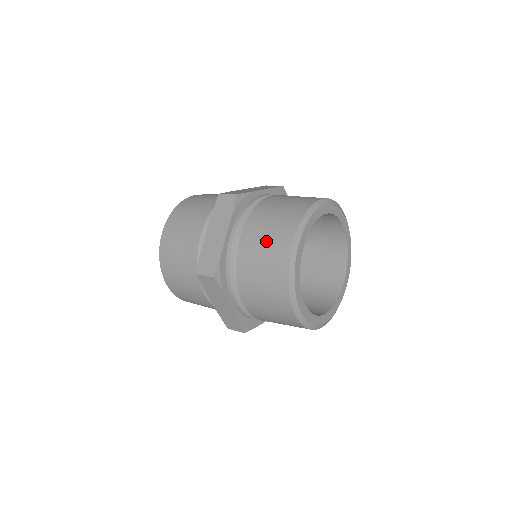
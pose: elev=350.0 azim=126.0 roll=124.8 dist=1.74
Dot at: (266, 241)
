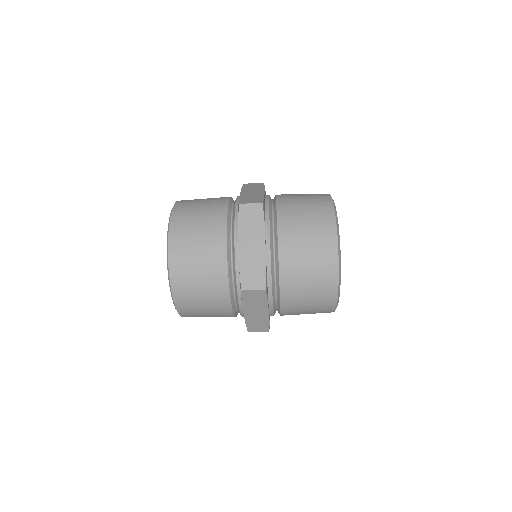
Dot at: (305, 196)
